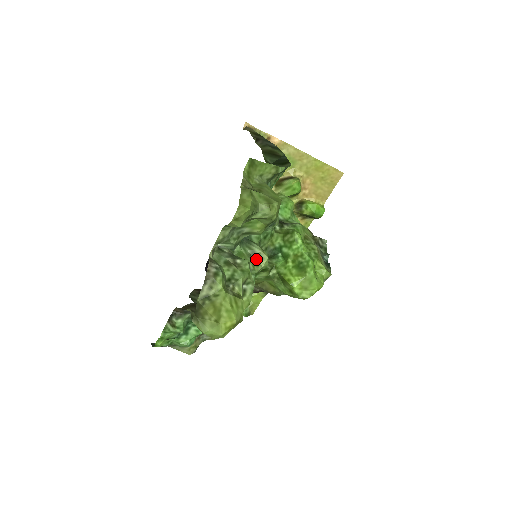
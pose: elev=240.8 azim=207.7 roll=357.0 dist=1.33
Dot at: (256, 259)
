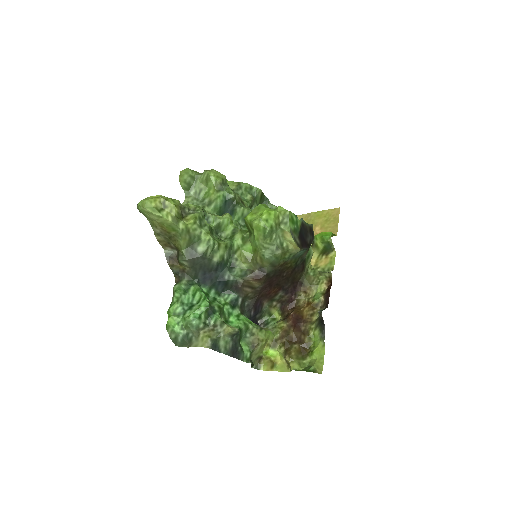
Dot at: occluded
